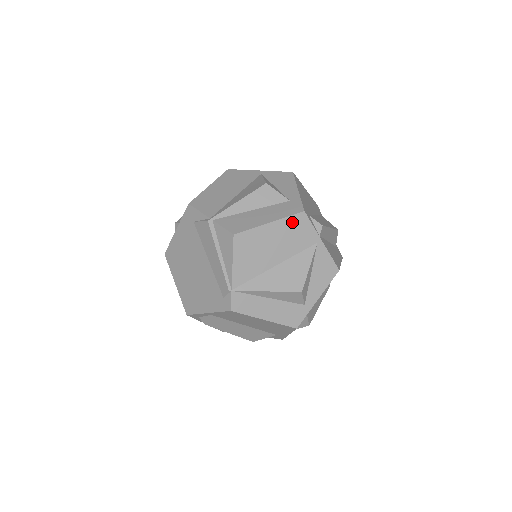
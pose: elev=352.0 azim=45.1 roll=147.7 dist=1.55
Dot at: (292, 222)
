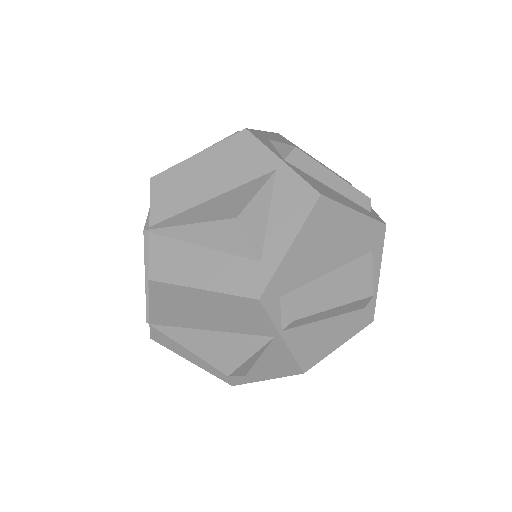
Dot at: (237, 302)
